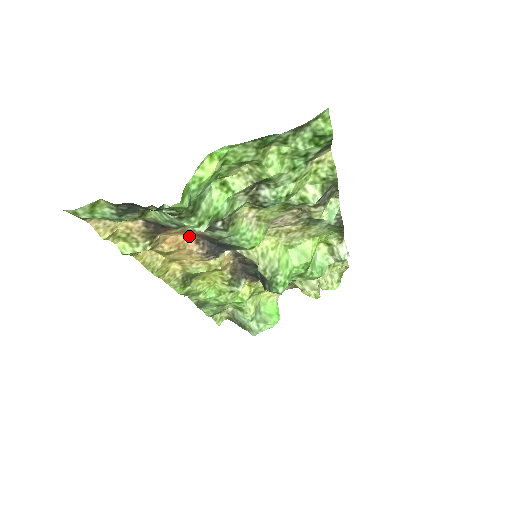
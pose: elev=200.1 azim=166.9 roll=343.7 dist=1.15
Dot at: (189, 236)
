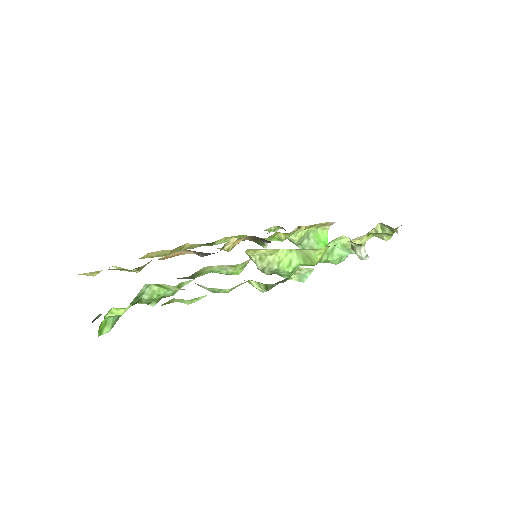
Dot at: (180, 251)
